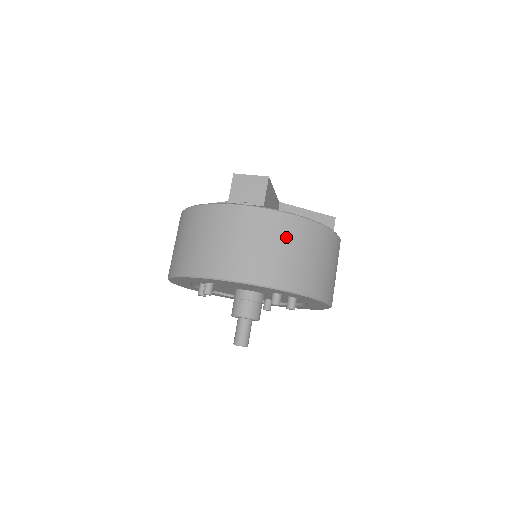
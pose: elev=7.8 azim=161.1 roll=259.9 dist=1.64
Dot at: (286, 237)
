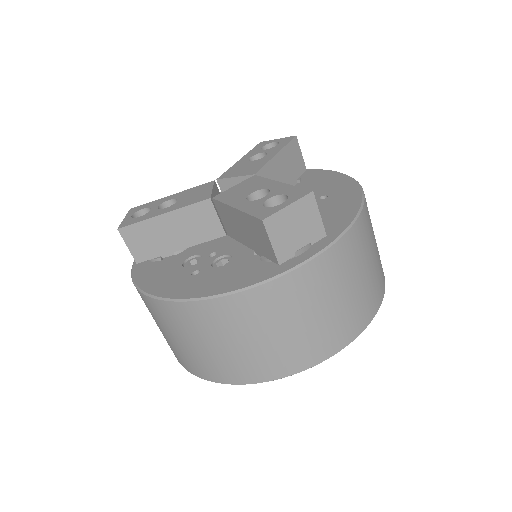
Dot at: (364, 250)
